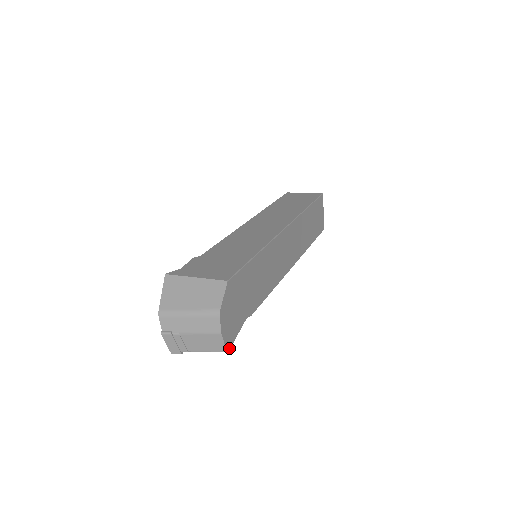
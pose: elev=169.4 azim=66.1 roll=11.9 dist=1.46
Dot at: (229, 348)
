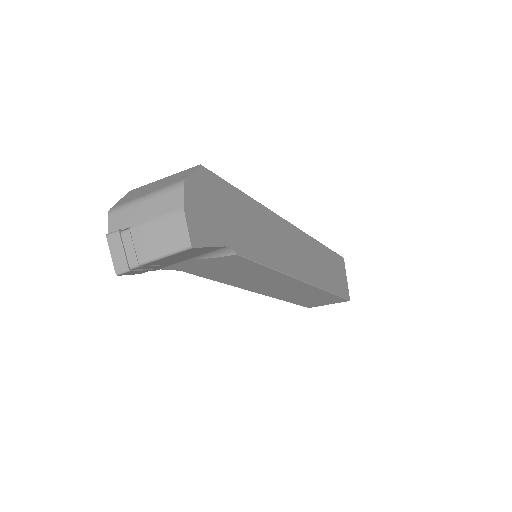
Dot at: (195, 245)
